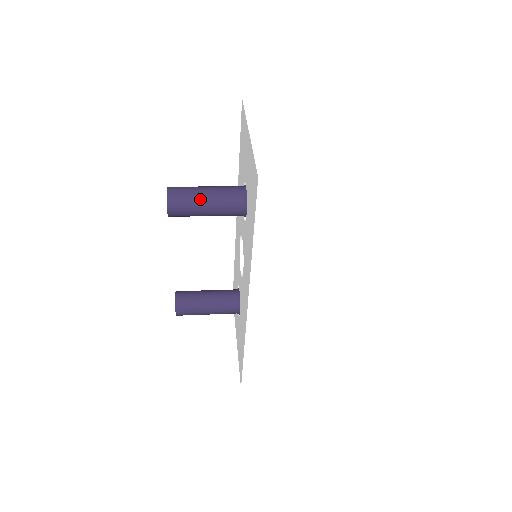
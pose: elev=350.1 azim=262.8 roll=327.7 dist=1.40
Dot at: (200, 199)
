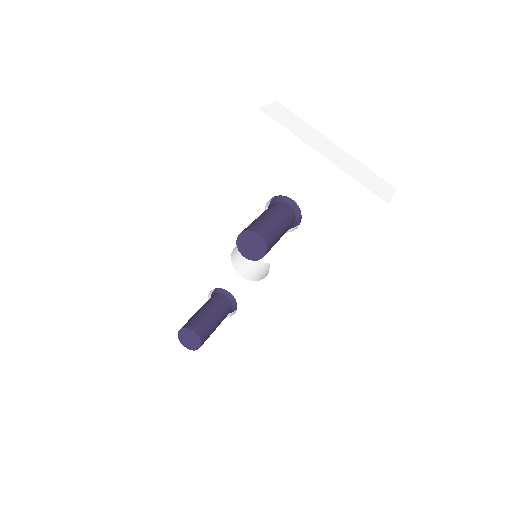
Dot at: (280, 231)
